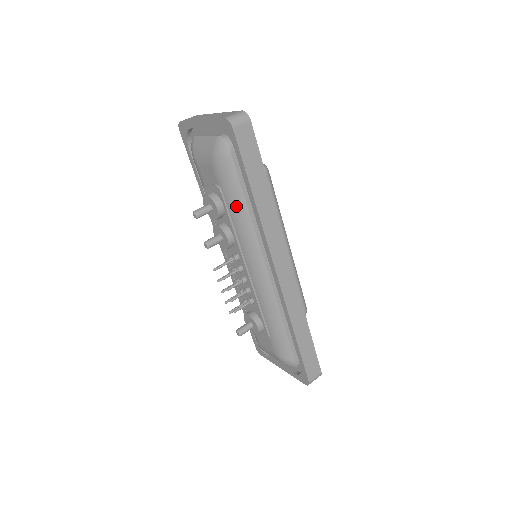
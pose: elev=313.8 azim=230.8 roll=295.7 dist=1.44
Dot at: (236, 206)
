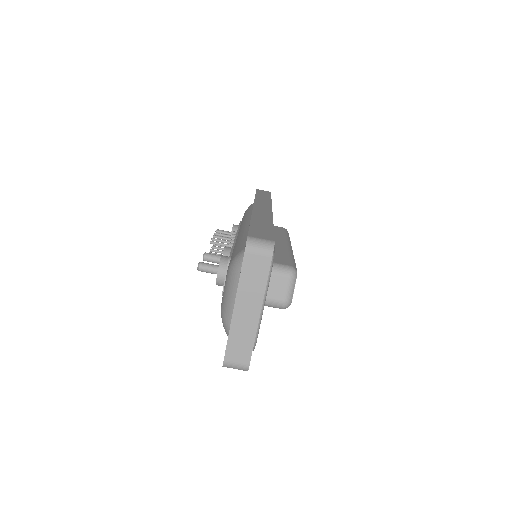
Dot at: occluded
